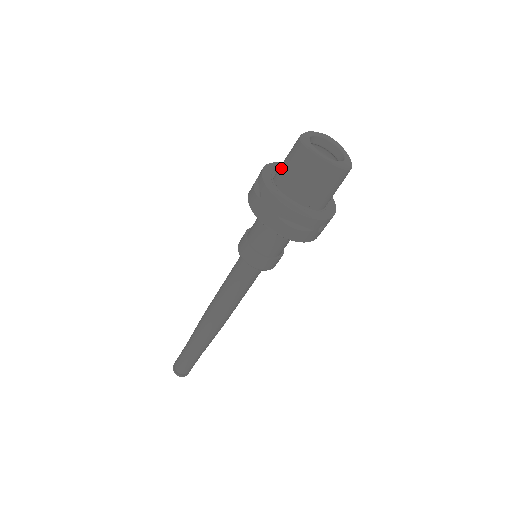
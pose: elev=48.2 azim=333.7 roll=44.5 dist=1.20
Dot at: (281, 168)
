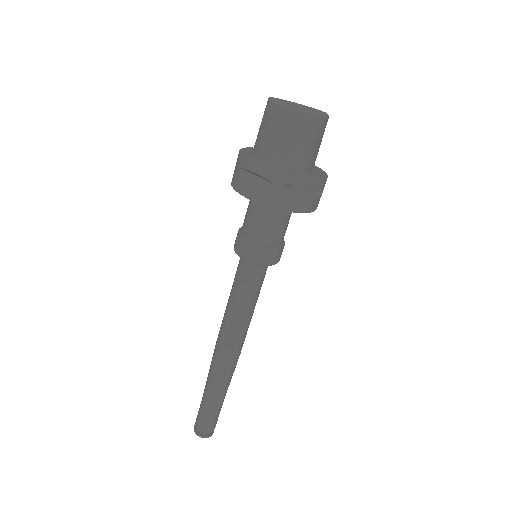
Dot at: occluded
